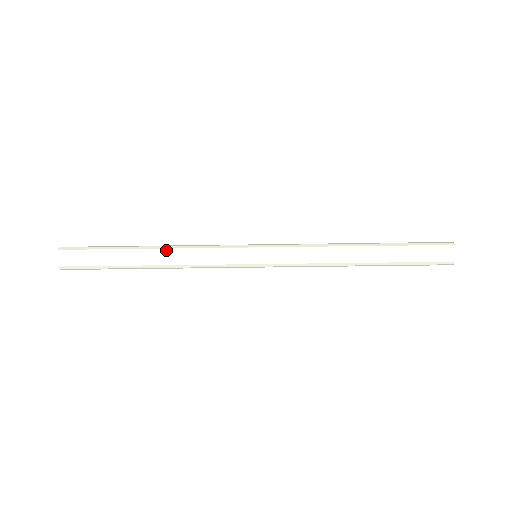
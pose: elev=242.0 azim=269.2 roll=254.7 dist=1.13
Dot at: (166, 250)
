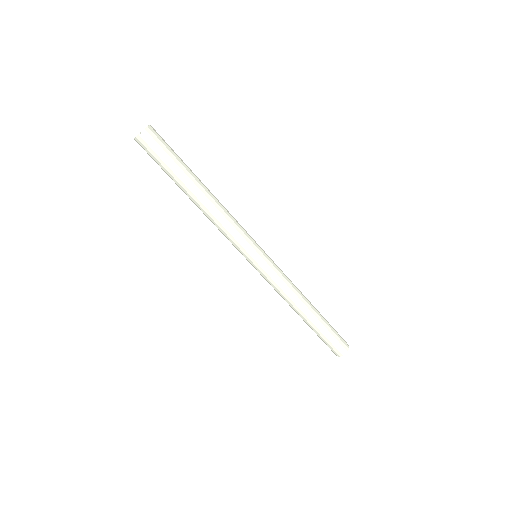
Dot at: (209, 208)
